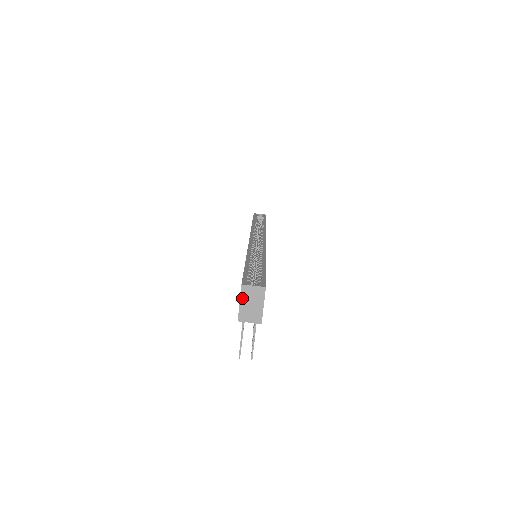
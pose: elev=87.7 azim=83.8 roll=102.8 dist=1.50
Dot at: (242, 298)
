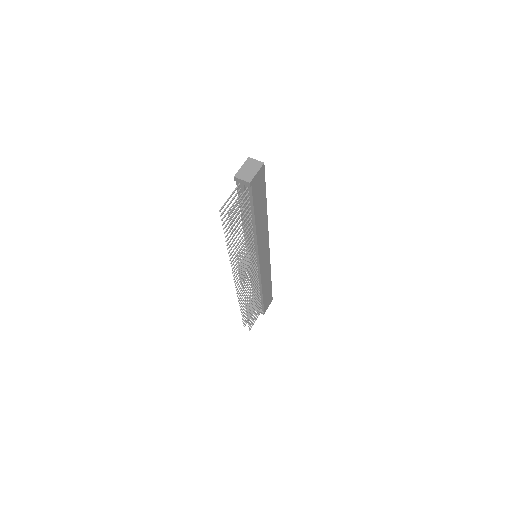
Dot at: (245, 164)
